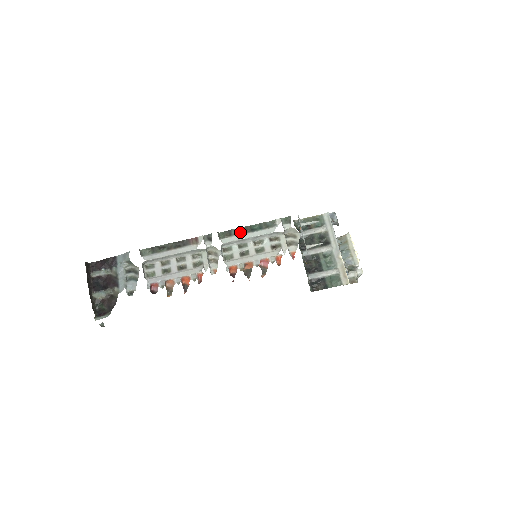
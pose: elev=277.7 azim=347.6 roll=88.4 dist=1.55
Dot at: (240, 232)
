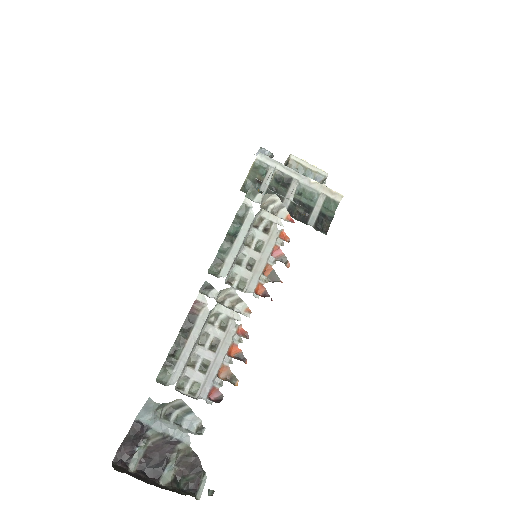
Dot at: (226, 250)
